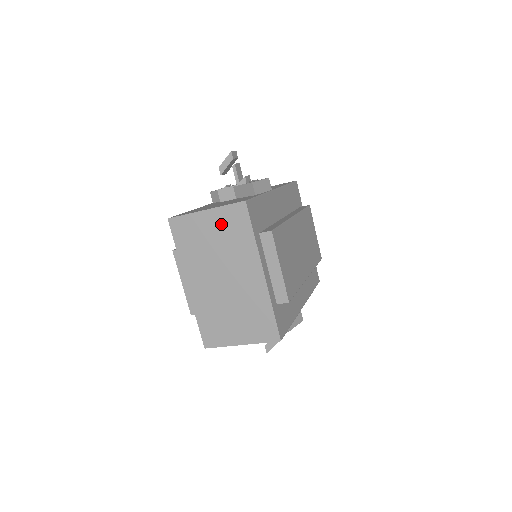
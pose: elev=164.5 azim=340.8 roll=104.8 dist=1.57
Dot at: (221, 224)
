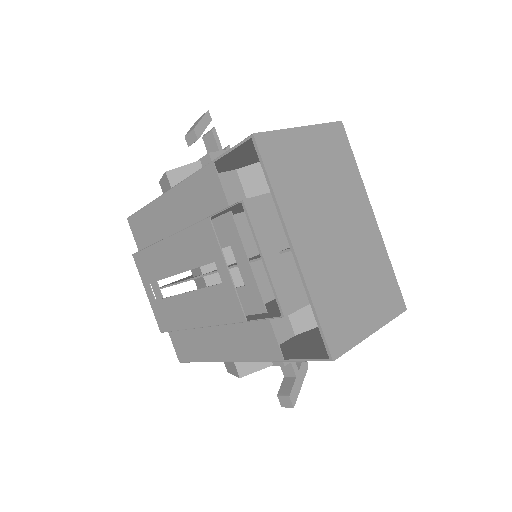
Dot at: (322, 148)
